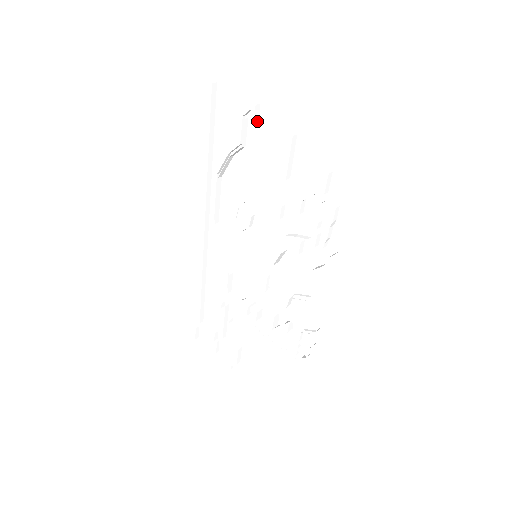
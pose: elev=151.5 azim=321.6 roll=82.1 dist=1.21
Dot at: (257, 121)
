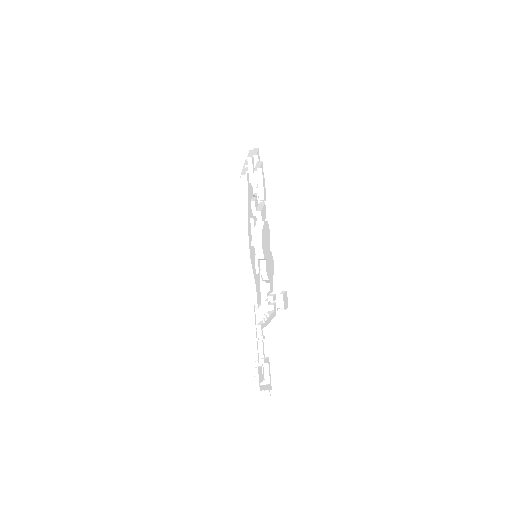
Dot at: occluded
